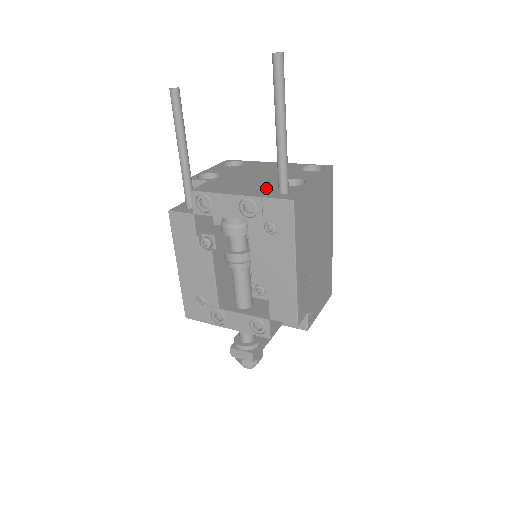
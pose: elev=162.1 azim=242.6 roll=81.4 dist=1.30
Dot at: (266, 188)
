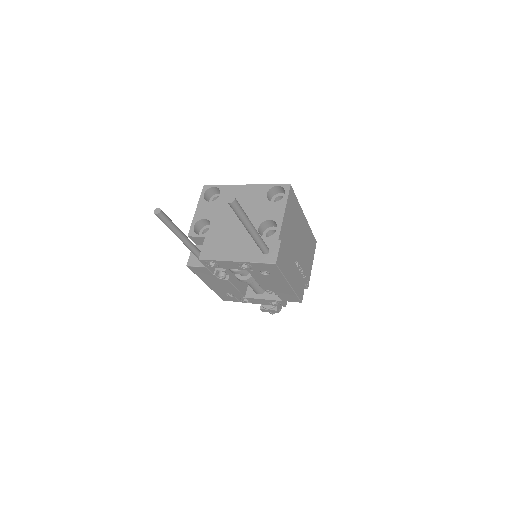
Dot at: (251, 245)
